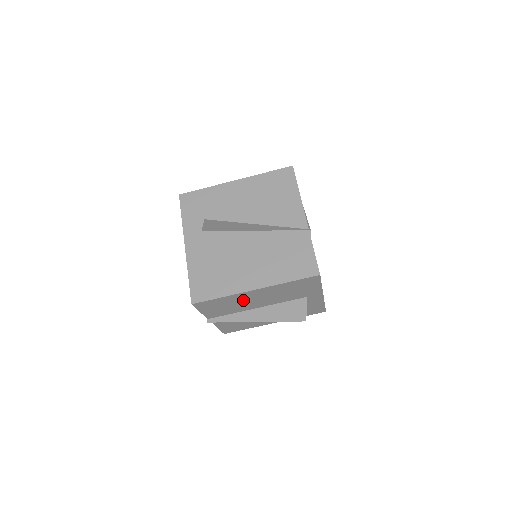
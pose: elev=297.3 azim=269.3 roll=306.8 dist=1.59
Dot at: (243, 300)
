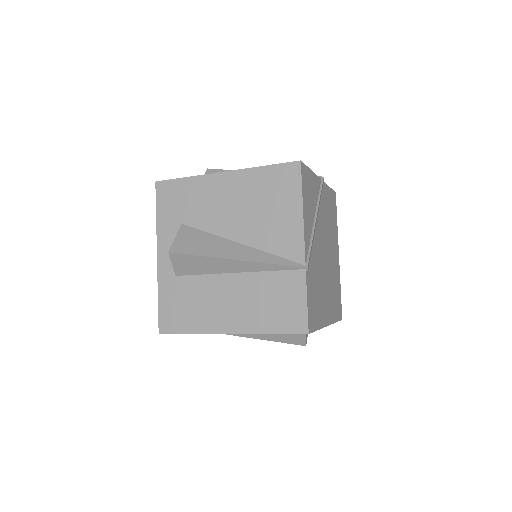
Dot at: occluded
